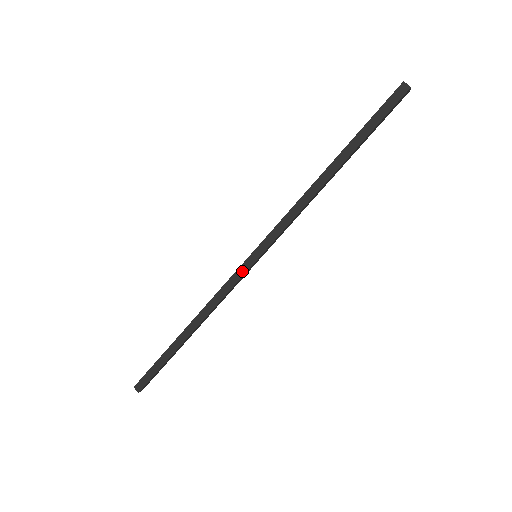
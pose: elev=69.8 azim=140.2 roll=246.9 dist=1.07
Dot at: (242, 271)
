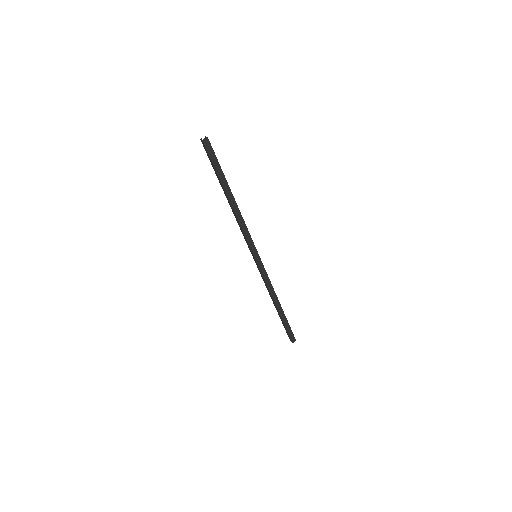
Dot at: (261, 266)
